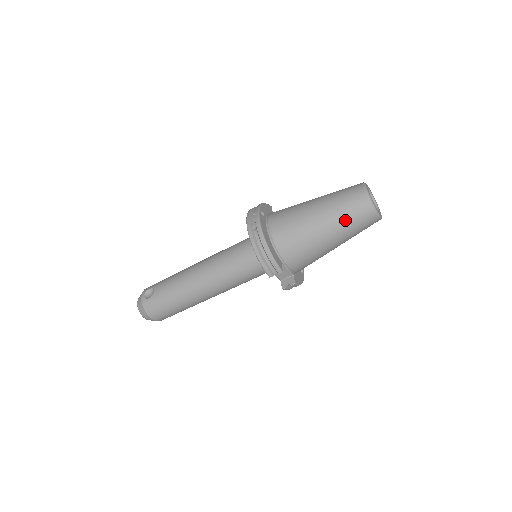
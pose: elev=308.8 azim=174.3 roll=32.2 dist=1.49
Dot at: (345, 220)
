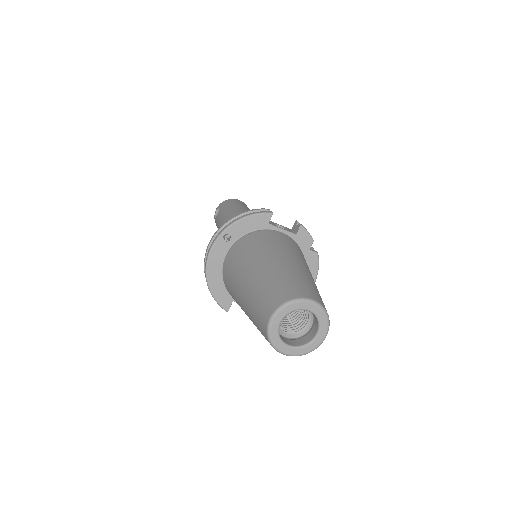
Dot at: occluded
